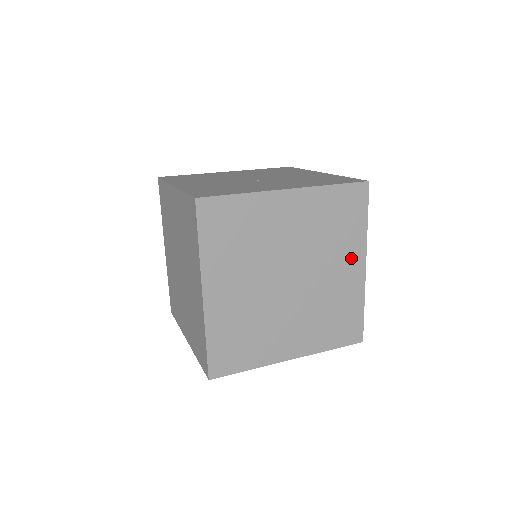
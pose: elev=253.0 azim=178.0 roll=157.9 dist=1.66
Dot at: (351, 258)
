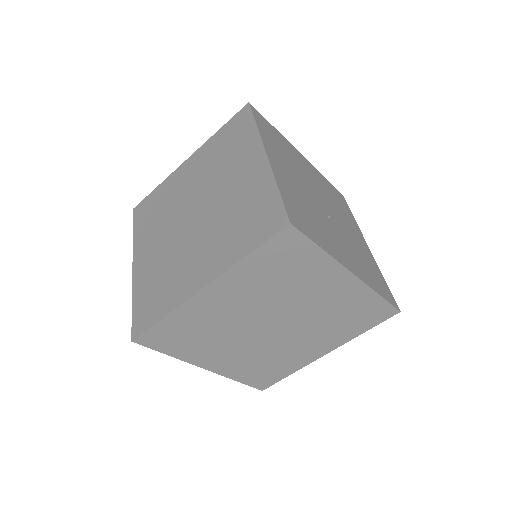
Dot at: (325, 343)
